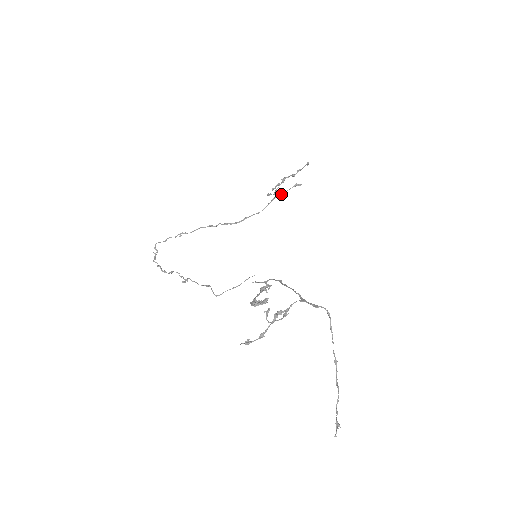
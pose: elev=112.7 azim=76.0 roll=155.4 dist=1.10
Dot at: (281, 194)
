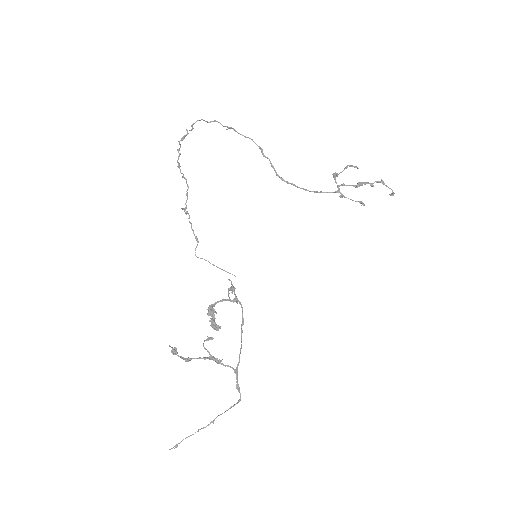
Dot at: (342, 195)
